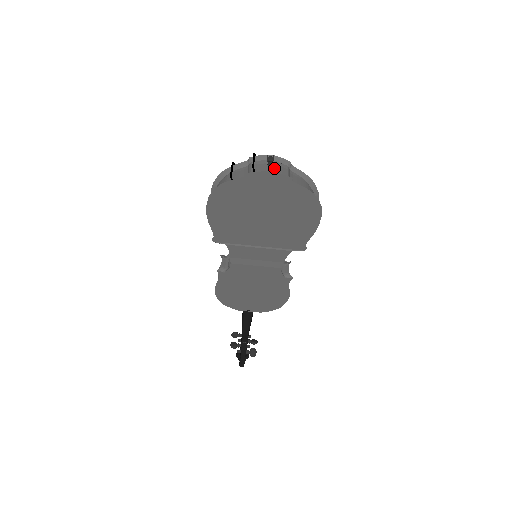
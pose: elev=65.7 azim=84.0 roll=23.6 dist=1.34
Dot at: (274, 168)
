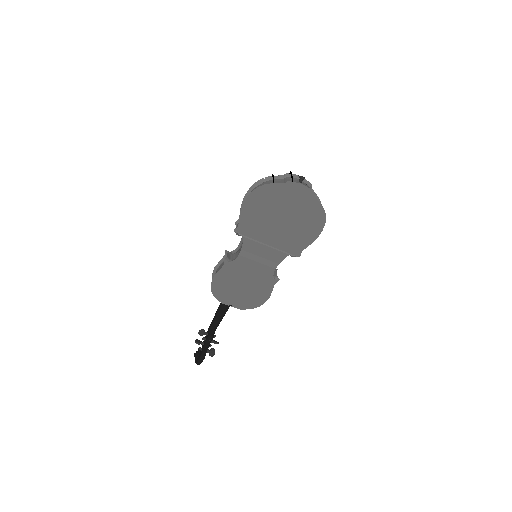
Dot at: occluded
